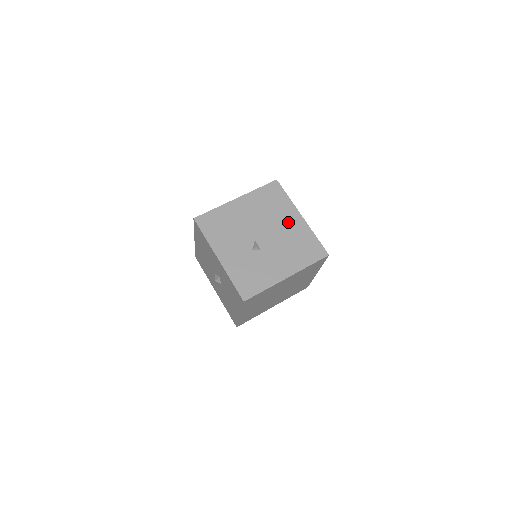
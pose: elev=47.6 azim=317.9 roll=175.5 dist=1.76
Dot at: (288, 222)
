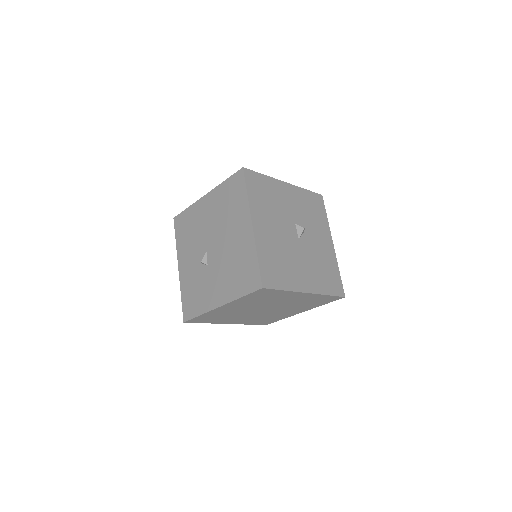
Dot at: (237, 232)
